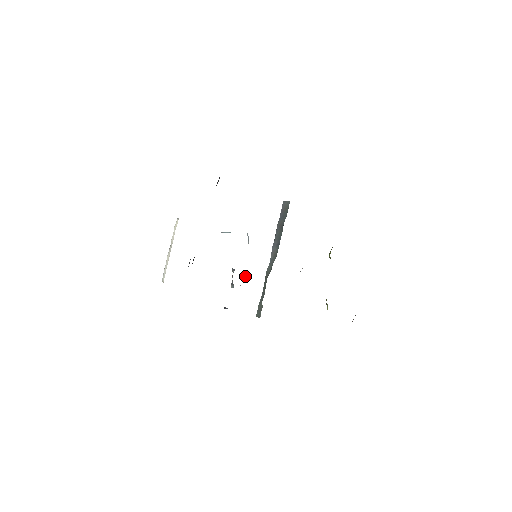
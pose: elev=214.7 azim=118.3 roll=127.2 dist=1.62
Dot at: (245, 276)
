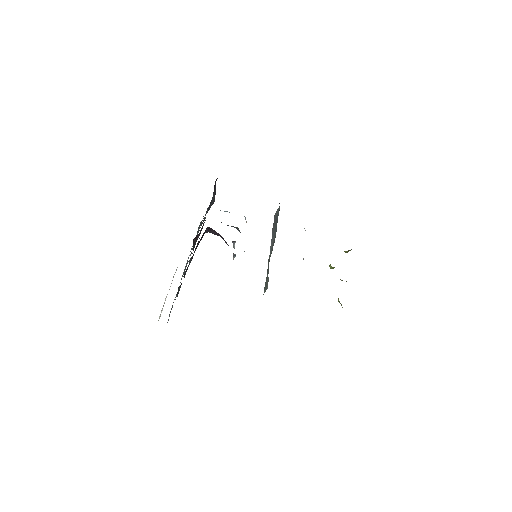
Dot at: occluded
